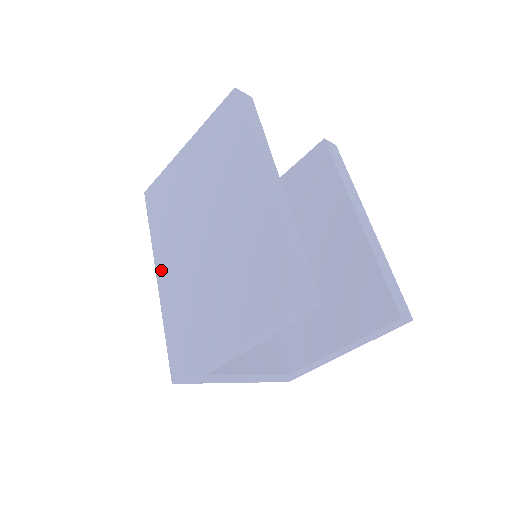
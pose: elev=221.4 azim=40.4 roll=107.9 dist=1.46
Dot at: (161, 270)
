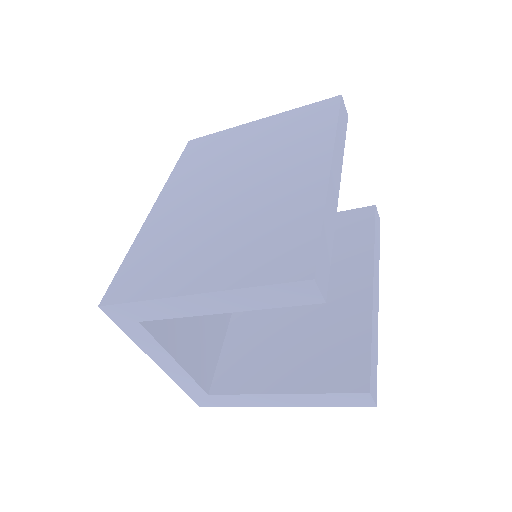
Dot at: (162, 204)
